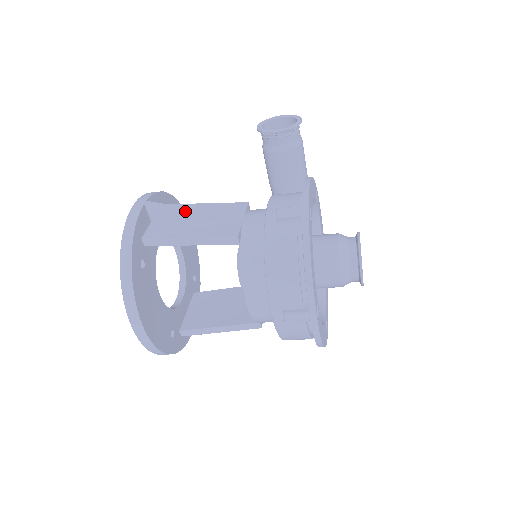
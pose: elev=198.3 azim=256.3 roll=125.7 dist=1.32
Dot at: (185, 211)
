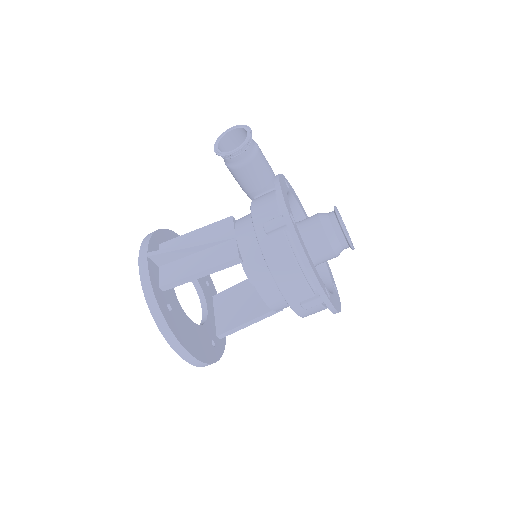
Dot at: (184, 249)
